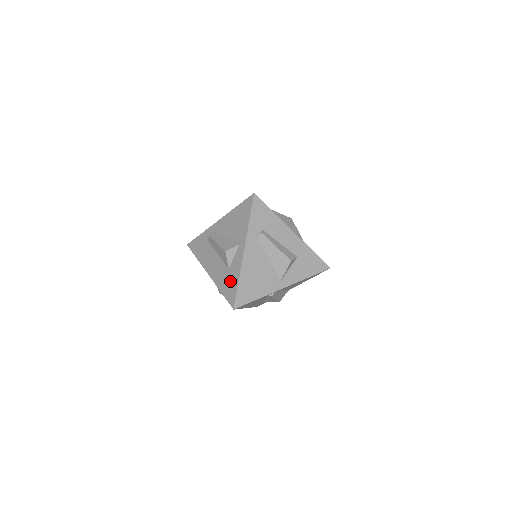
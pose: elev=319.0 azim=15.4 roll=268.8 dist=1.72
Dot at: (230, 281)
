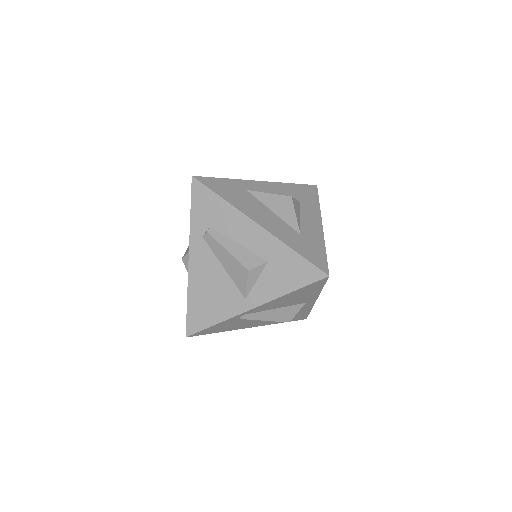
Dot at: occluded
